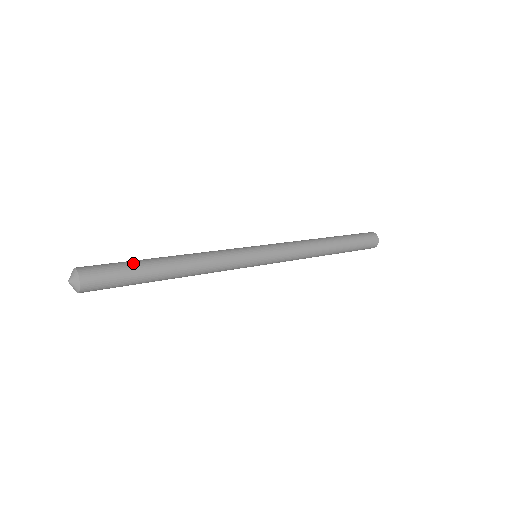
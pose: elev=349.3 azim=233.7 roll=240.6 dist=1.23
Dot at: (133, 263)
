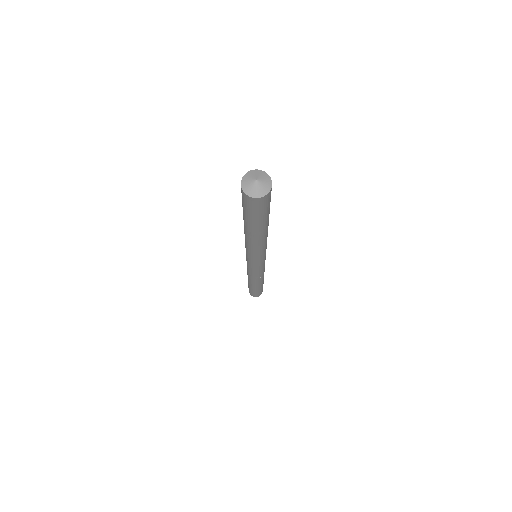
Dot at: occluded
